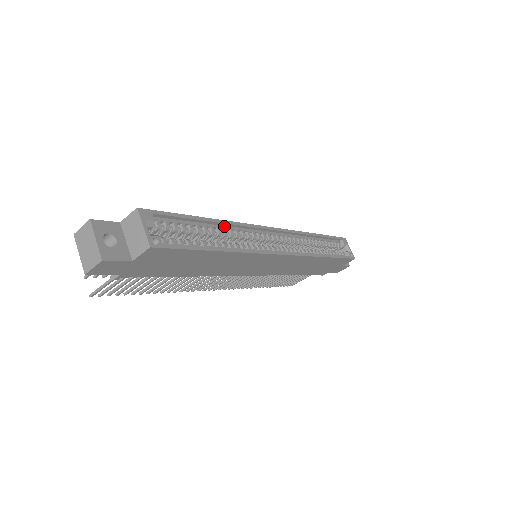
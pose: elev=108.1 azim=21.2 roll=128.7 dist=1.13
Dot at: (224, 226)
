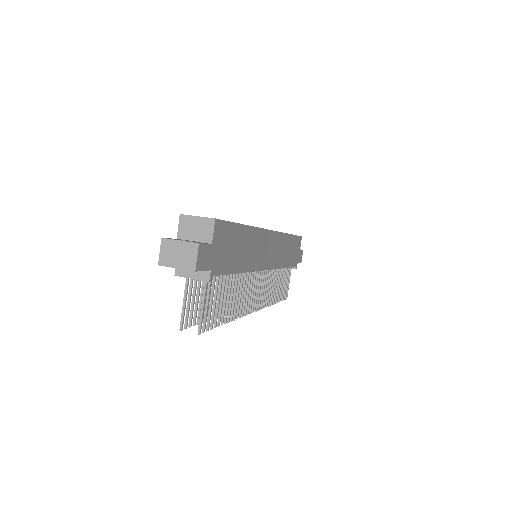
Dot at: occluded
